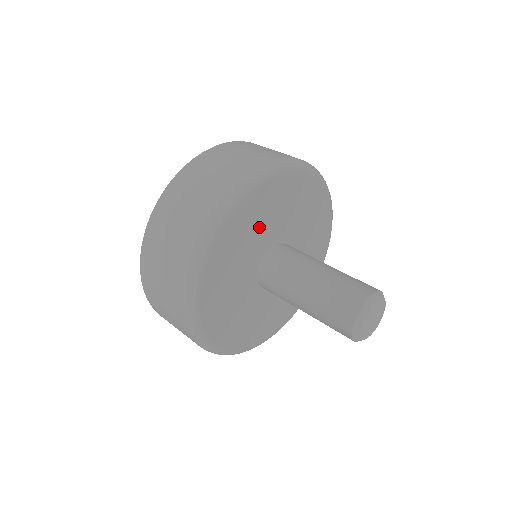
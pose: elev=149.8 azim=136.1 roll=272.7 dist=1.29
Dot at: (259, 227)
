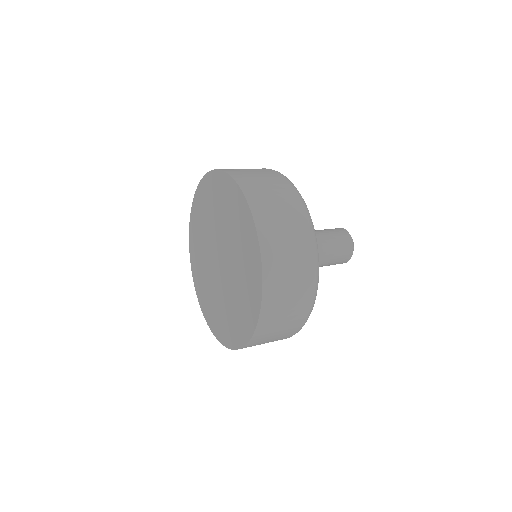
Dot at: occluded
